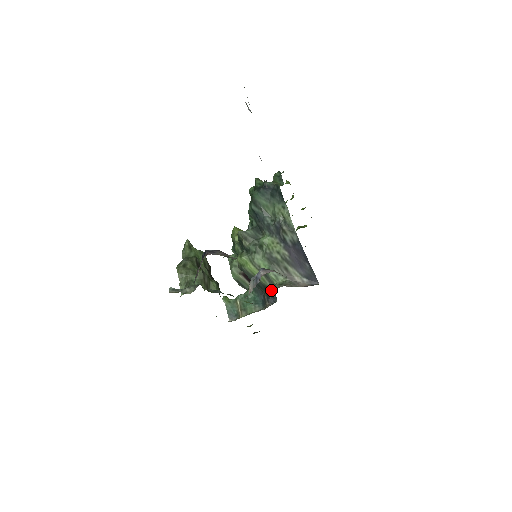
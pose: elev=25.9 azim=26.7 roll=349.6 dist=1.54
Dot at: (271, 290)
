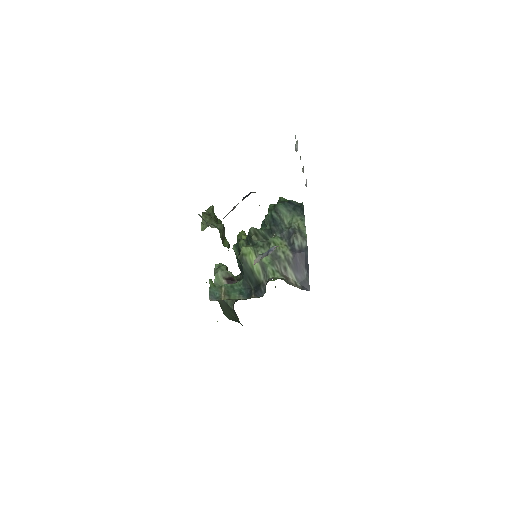
Dot at: (262, 284)
